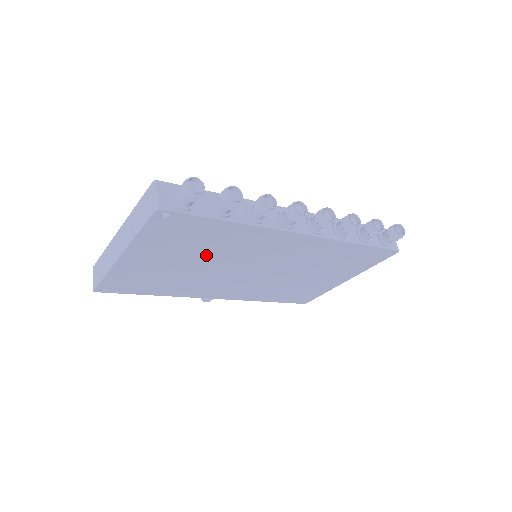
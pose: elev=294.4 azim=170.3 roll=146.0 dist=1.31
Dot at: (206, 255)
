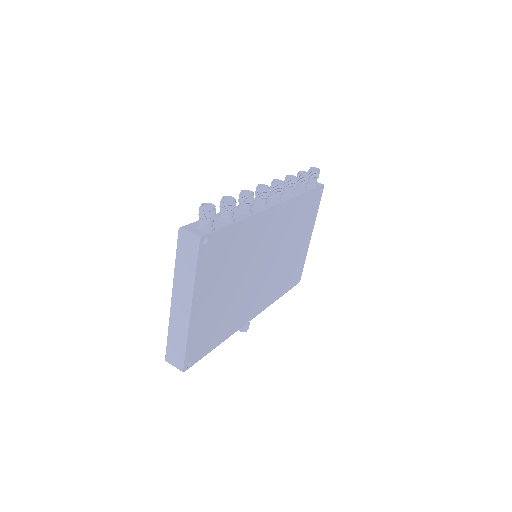
Dot at: (235, 269)
